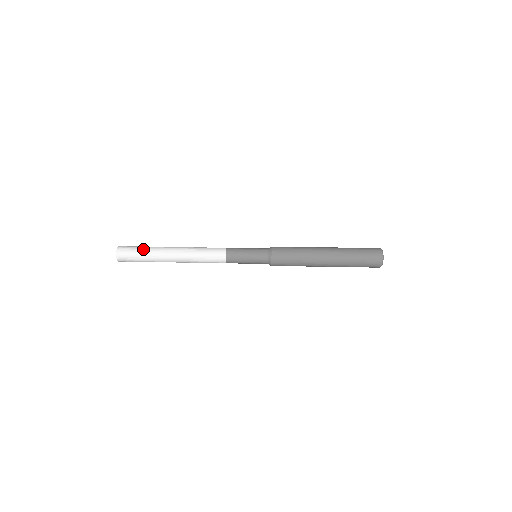
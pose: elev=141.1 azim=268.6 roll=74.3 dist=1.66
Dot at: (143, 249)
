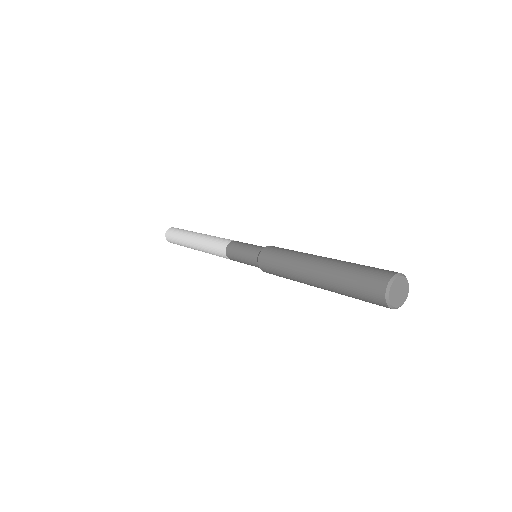
Dot at: (182, 230)
